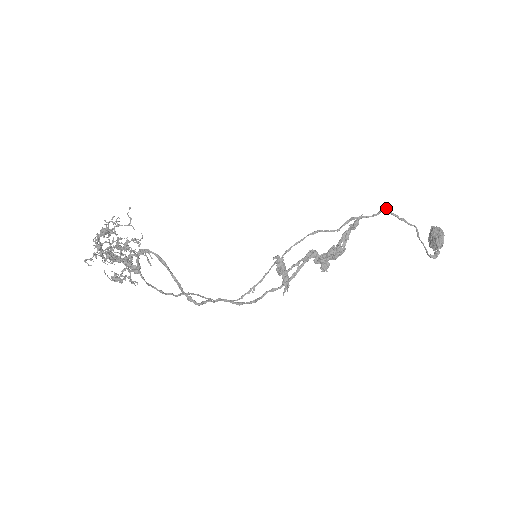
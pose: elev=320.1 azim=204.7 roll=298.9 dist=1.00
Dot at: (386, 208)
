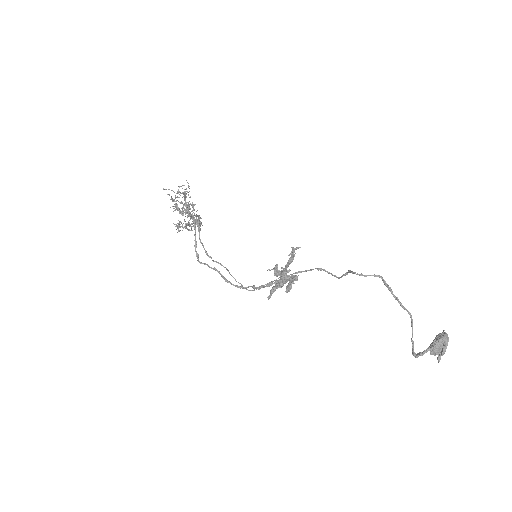
Dot at: (382, 277)
